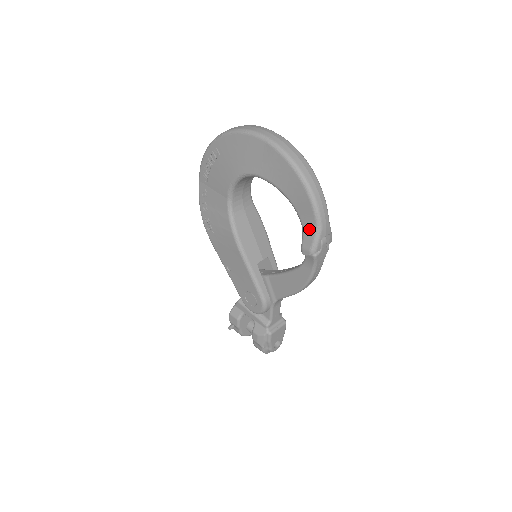
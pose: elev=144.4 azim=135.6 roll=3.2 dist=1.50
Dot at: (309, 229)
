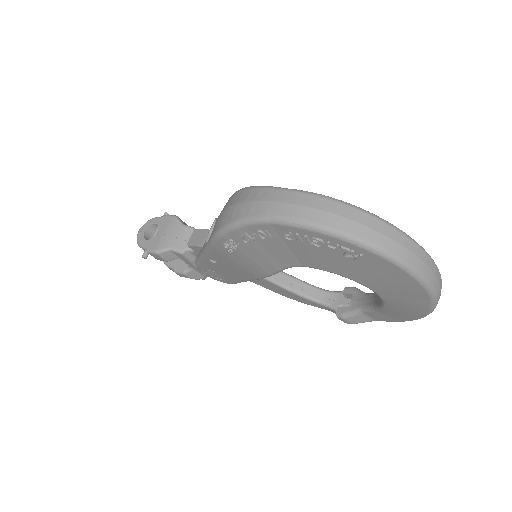
Dot at: (367, 317)
